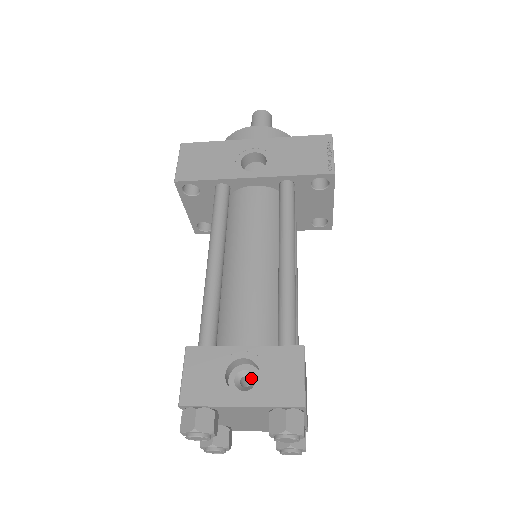
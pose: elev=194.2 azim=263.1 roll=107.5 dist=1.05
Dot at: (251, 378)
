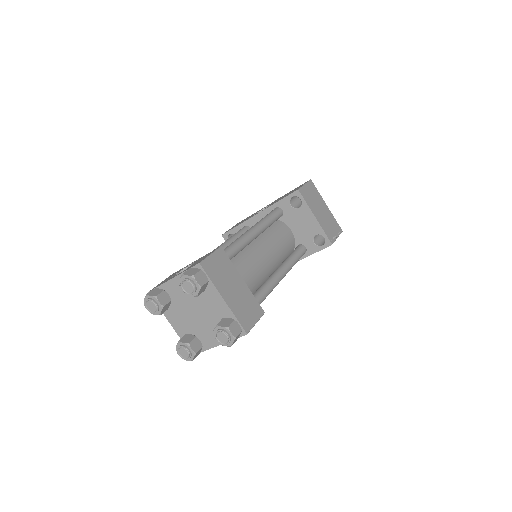
Dot at: occluded
